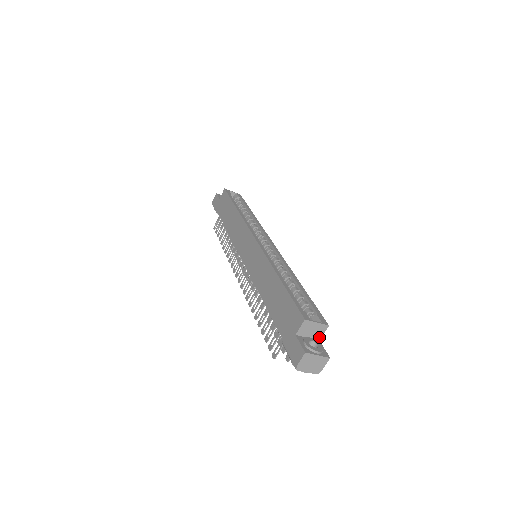
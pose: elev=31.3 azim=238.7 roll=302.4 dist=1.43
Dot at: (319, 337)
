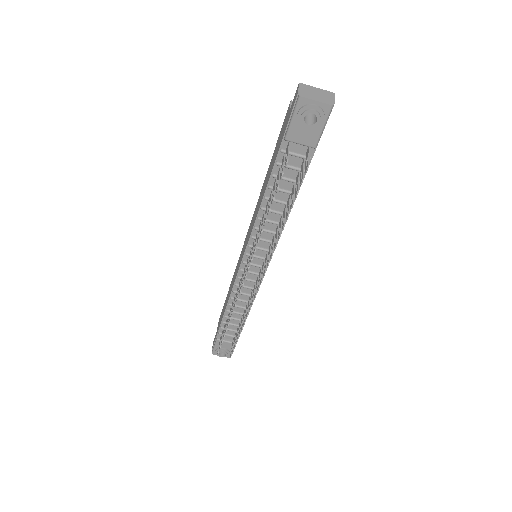
Dot at: occluded
